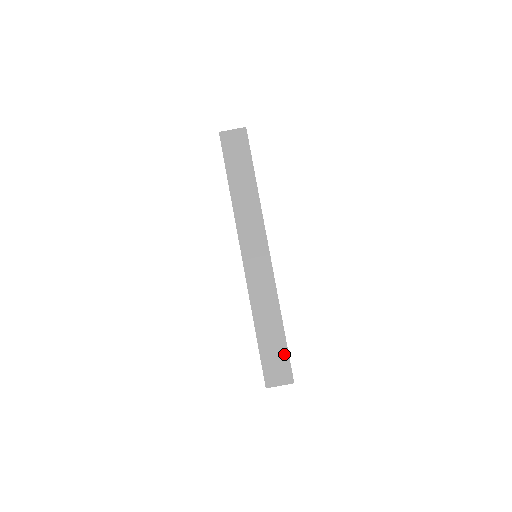
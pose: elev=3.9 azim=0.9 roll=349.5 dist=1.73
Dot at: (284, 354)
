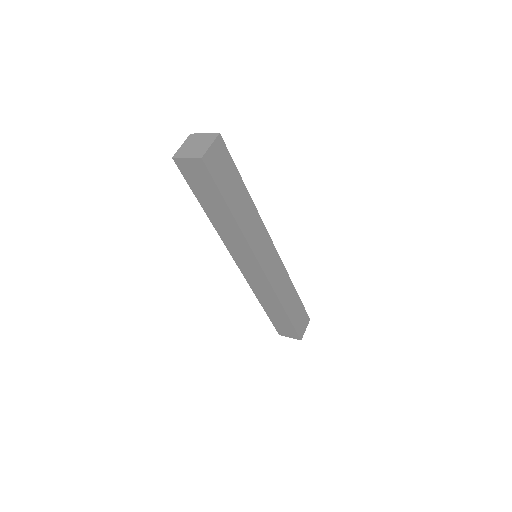
Dot at: (302, 309)
